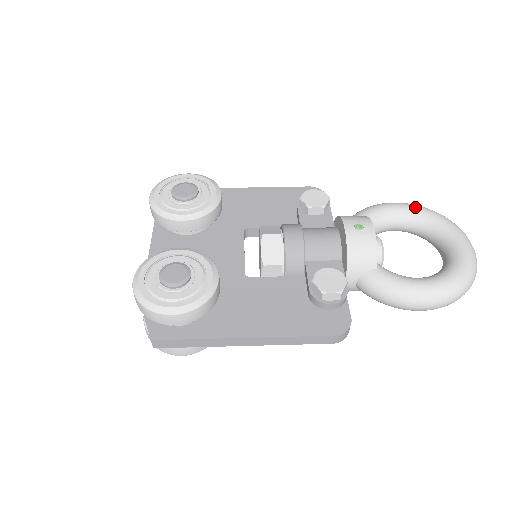
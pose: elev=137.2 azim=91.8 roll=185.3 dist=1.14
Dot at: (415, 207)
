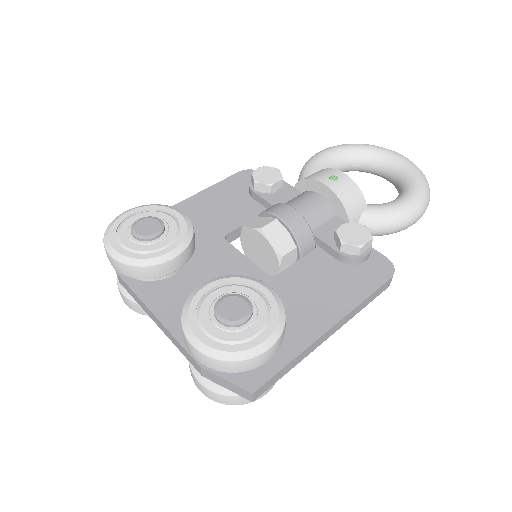
Dot at: (341, 147)
